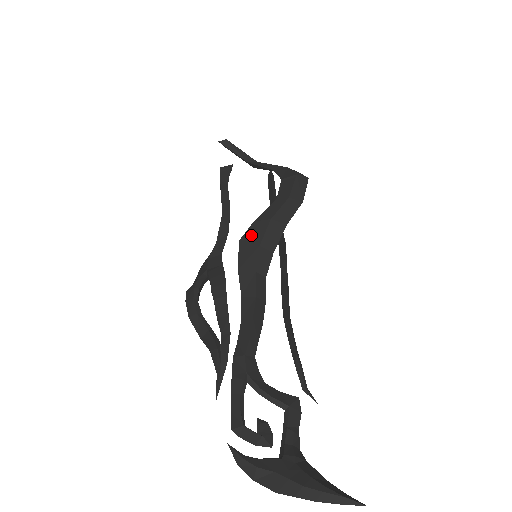
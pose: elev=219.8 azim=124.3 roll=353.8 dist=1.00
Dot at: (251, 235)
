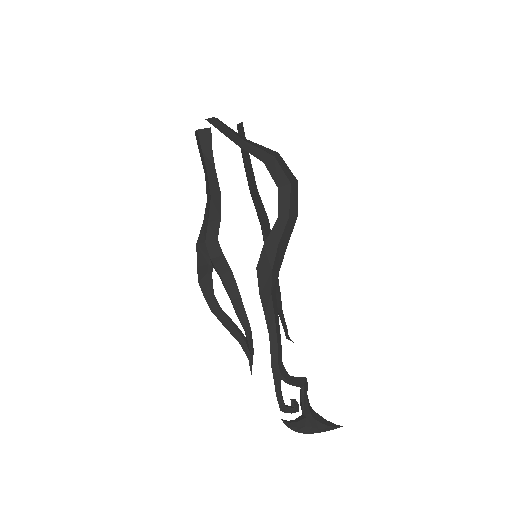
Dot at: (264, 261)
